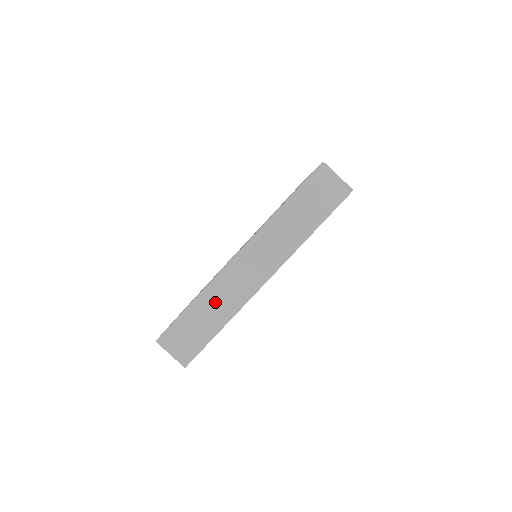
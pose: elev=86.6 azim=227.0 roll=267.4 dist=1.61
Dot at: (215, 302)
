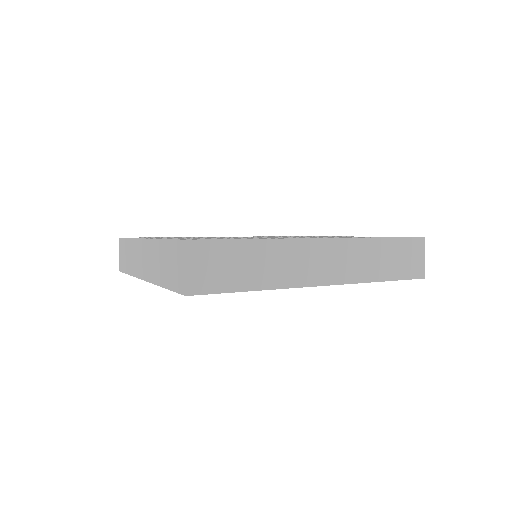
Dot at: (271, 260)
